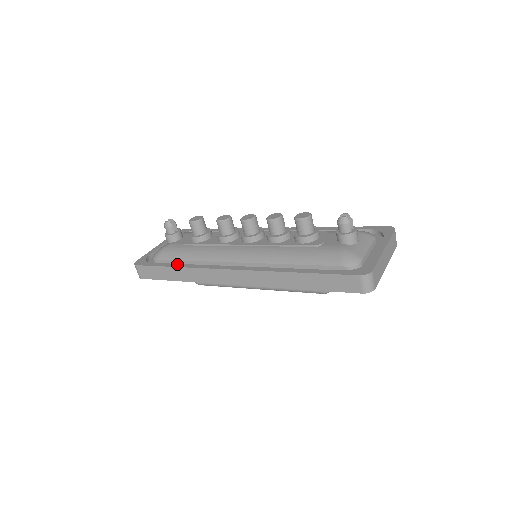
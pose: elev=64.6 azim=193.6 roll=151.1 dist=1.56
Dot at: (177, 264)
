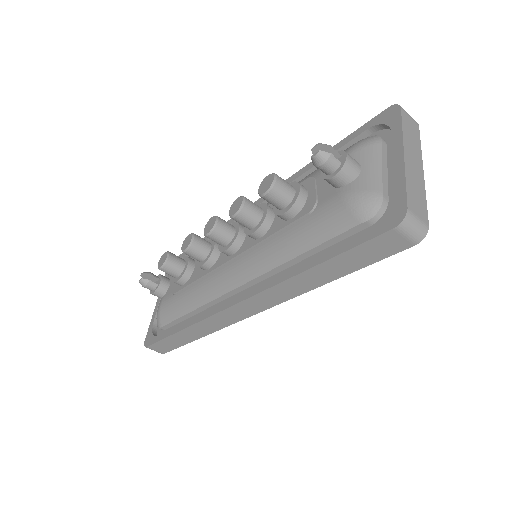
Dot at: (181, 325)
